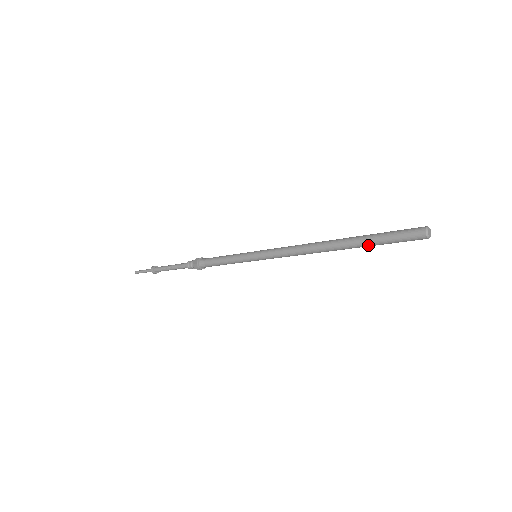
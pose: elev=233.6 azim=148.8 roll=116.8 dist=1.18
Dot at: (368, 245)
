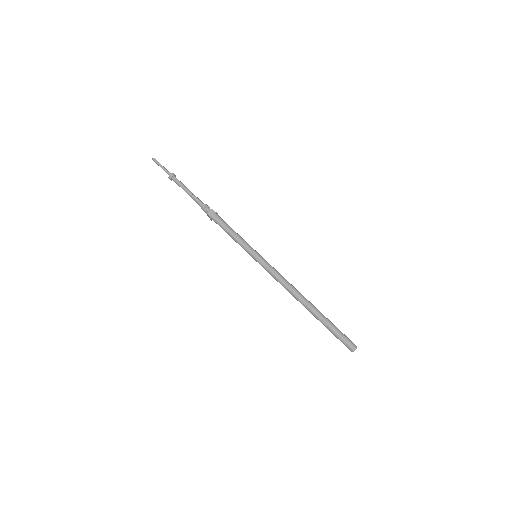
Dot at: (323, 324)
